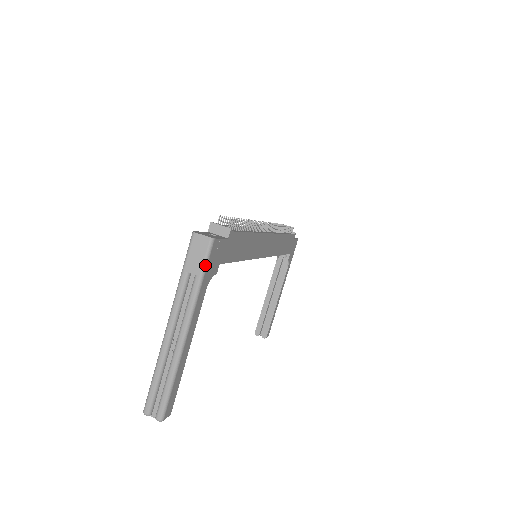
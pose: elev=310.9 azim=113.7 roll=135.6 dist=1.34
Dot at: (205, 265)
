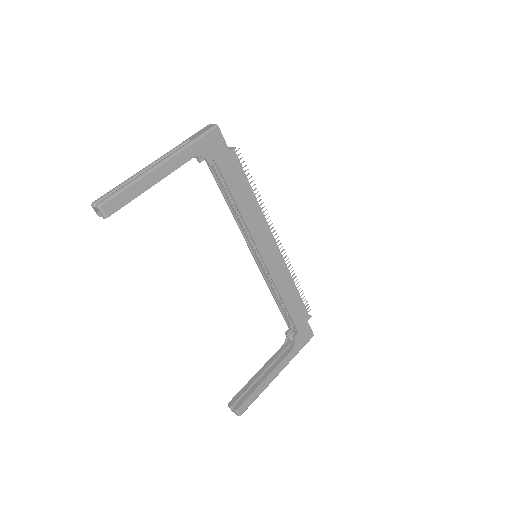
Dot at: (202, 135)
